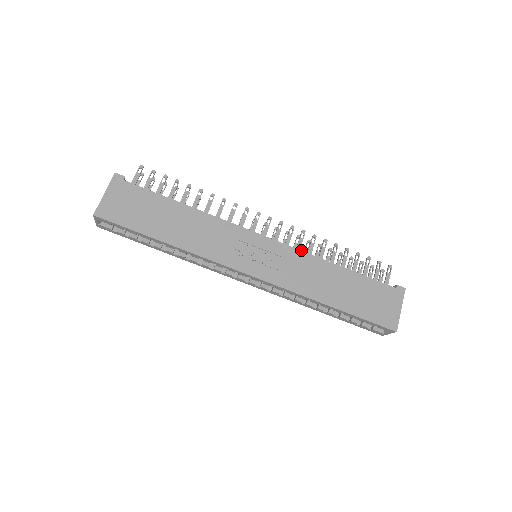
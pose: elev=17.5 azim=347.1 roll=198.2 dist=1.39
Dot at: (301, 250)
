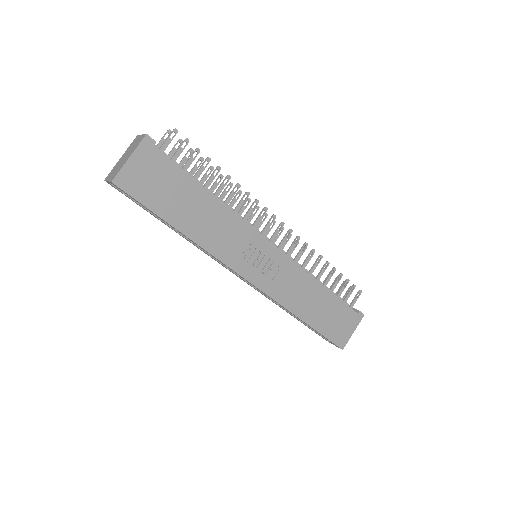
Dot at: occluded
